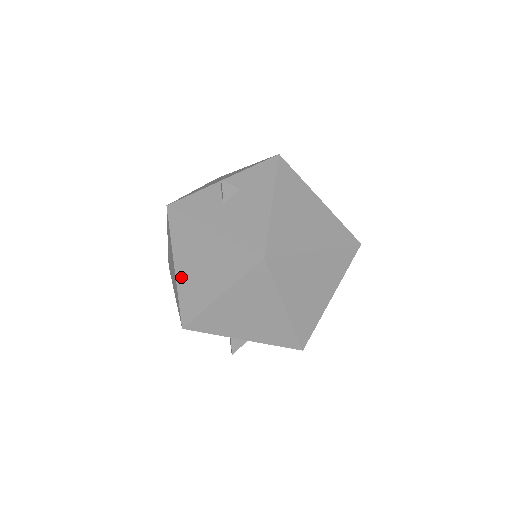
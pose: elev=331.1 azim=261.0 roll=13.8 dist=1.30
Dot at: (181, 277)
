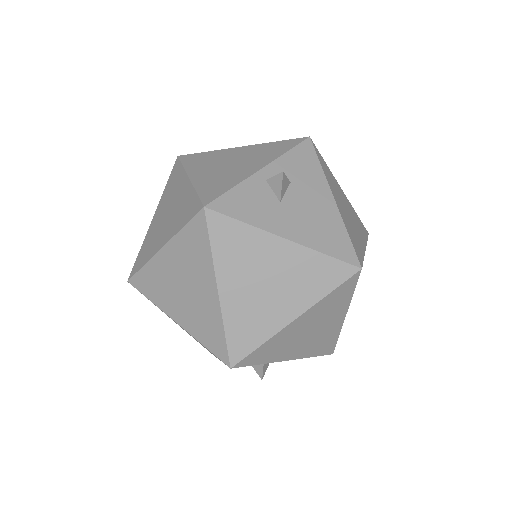
Dot at: (230, 303)
